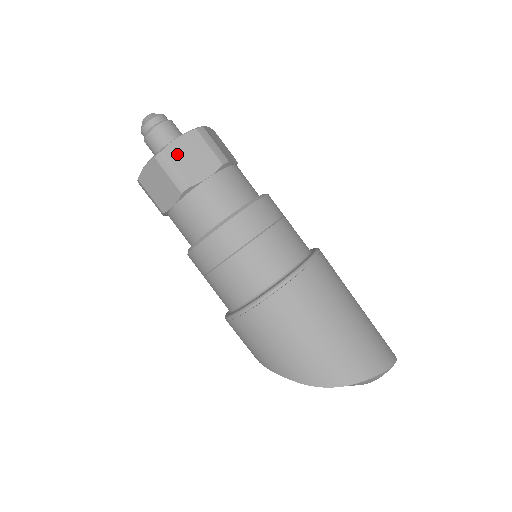
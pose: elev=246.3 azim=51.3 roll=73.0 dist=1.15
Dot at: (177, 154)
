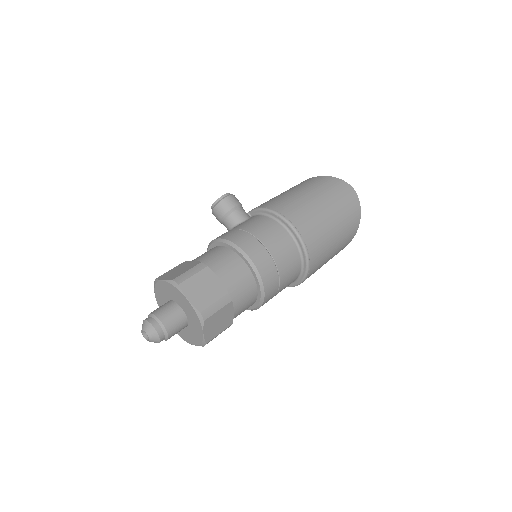
Dot at: (212, 334)
